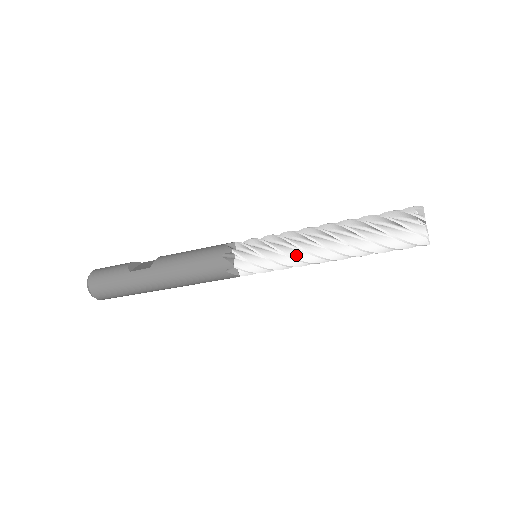
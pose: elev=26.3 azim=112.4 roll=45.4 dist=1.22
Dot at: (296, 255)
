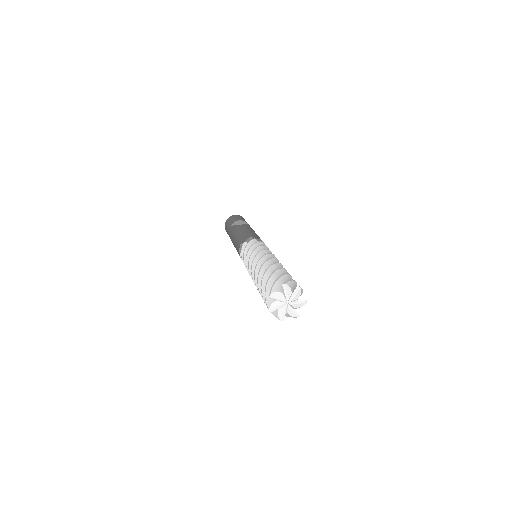
Dot at: occluded
